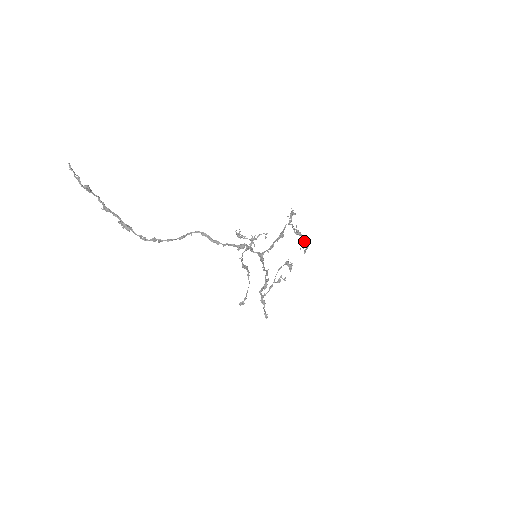
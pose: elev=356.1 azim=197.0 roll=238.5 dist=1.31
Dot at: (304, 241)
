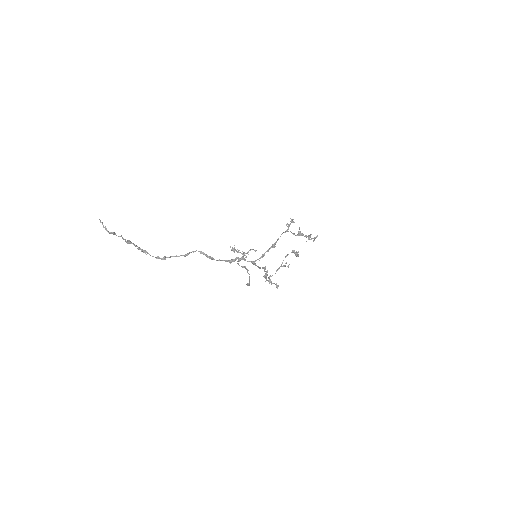
Dot at: (309, 236)
